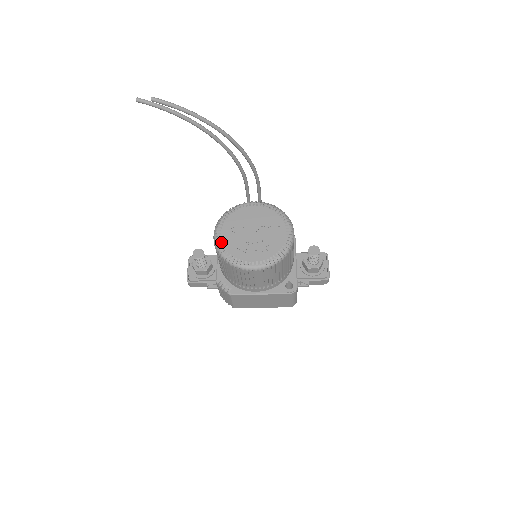
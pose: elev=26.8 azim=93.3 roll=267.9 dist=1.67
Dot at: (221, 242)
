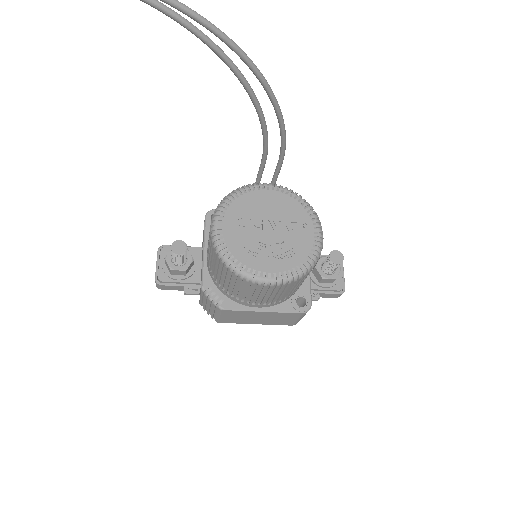
Dot at: (223, 239)
